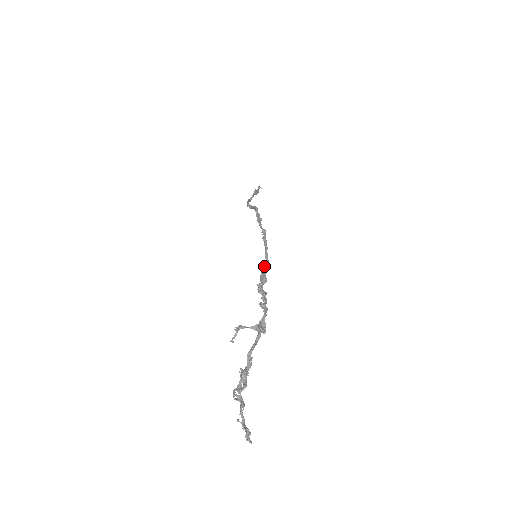
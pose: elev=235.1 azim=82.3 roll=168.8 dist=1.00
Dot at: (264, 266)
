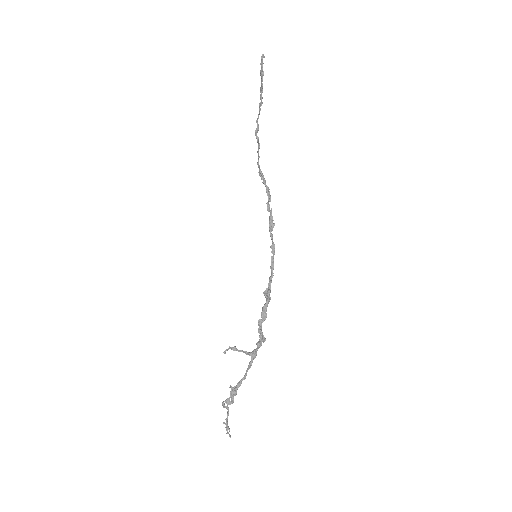
Dot at: (267, 300)
